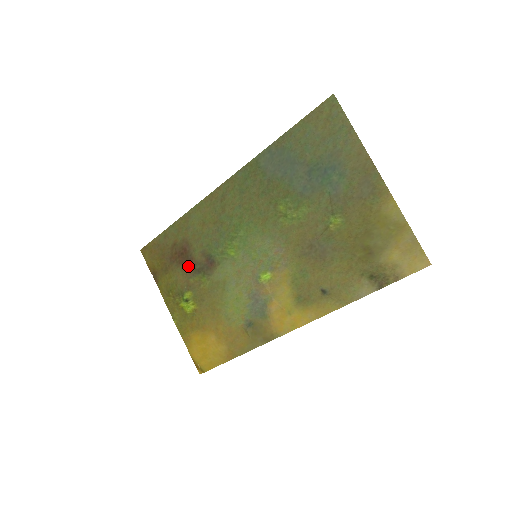
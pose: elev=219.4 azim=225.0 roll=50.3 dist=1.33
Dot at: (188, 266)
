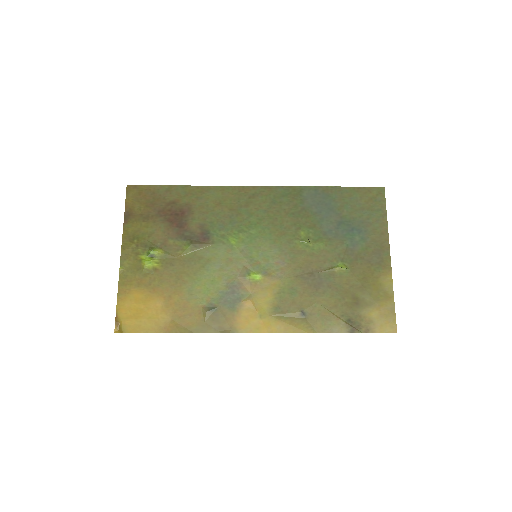
Dot at: (176, 228)
